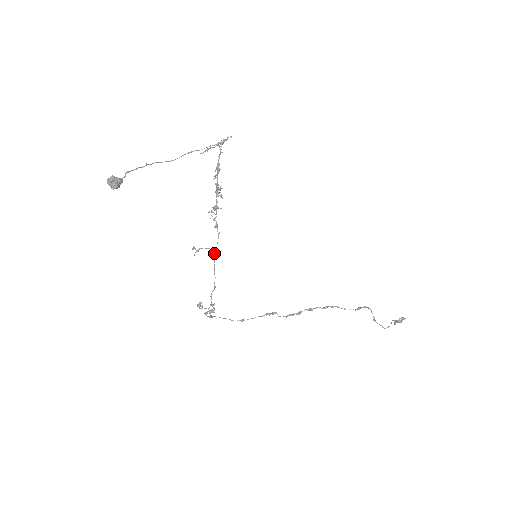
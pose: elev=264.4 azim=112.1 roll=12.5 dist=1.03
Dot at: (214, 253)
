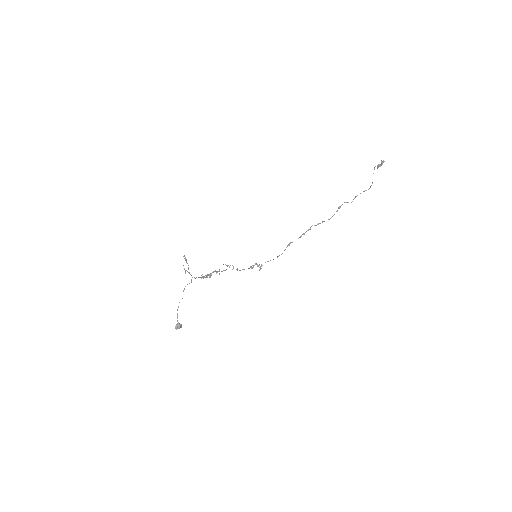
Dot at: occluded
